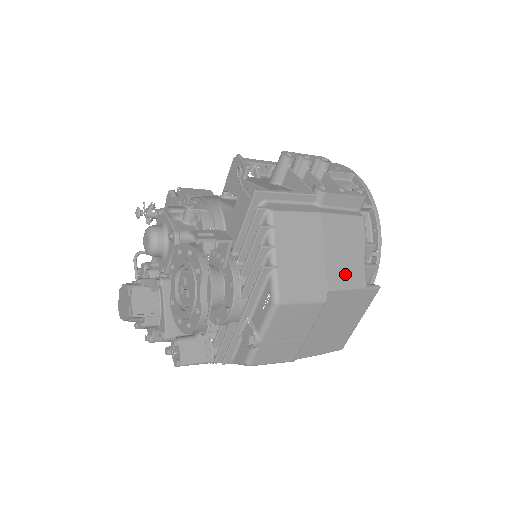
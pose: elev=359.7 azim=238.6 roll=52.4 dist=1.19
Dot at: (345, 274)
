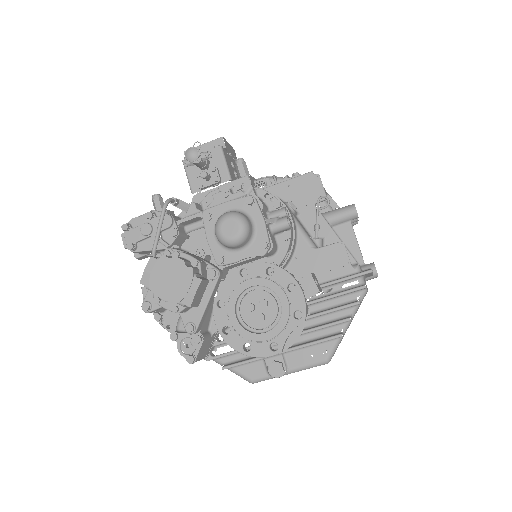
Dot at: occluded
